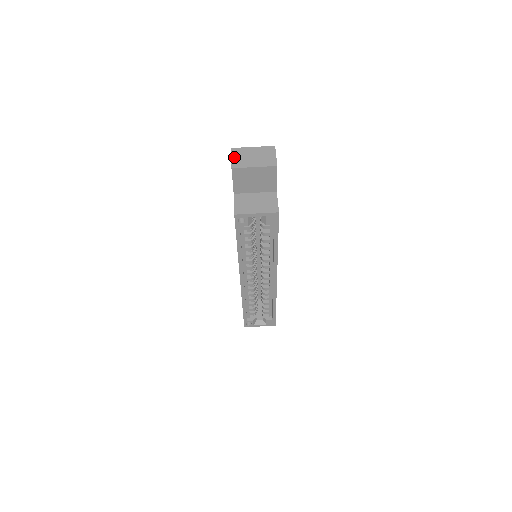
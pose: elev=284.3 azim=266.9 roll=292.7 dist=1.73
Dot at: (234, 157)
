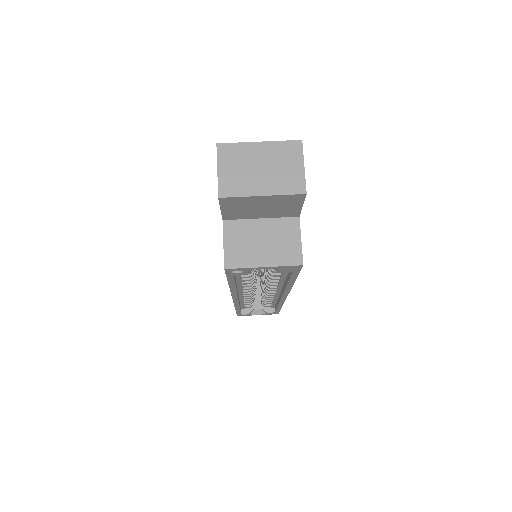
Dot at: (223, 168)
